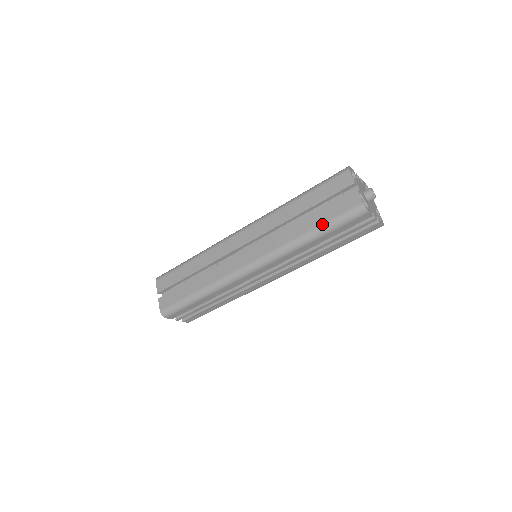
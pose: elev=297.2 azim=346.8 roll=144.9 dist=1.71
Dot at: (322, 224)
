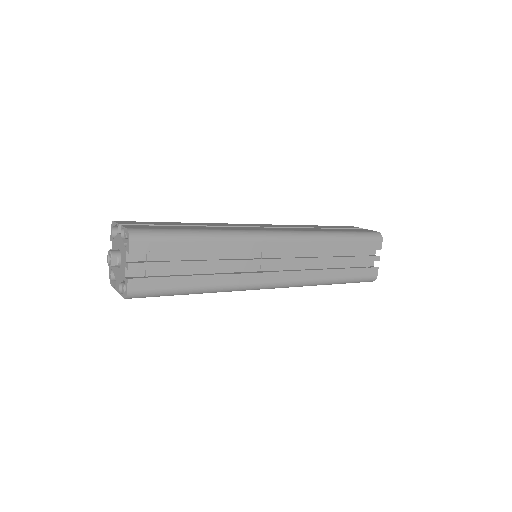
Dot at: (348, 231)
